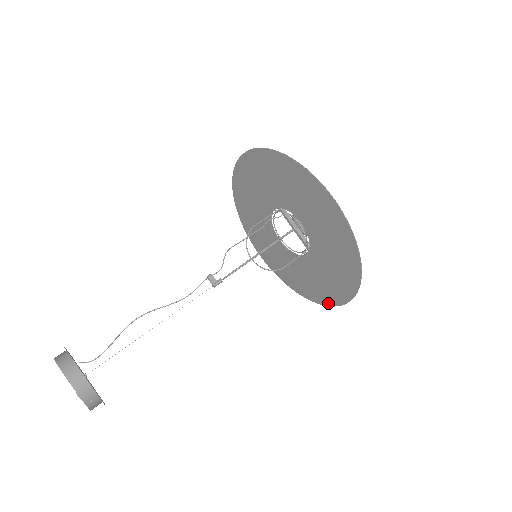
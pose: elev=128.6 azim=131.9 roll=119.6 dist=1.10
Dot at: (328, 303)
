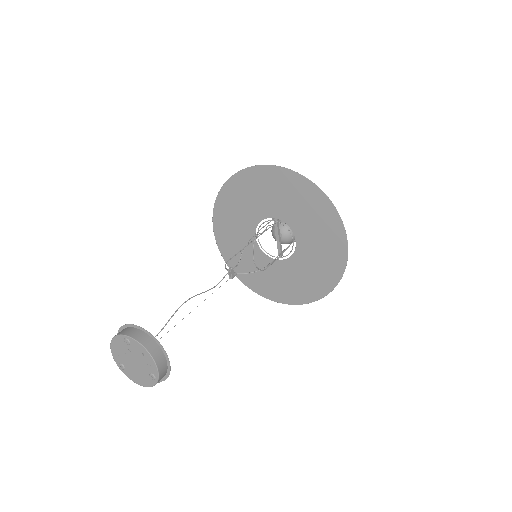
Dot at: (268, 297)
